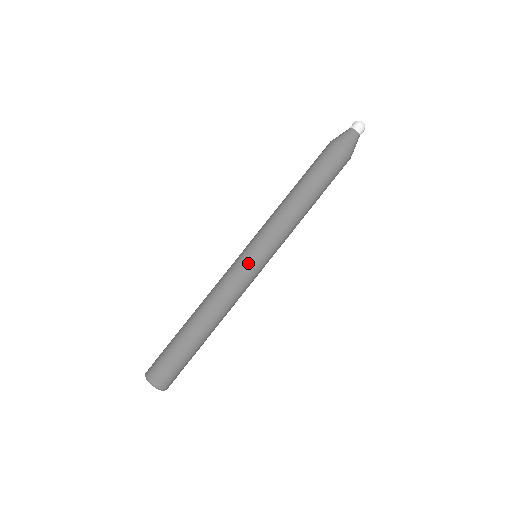
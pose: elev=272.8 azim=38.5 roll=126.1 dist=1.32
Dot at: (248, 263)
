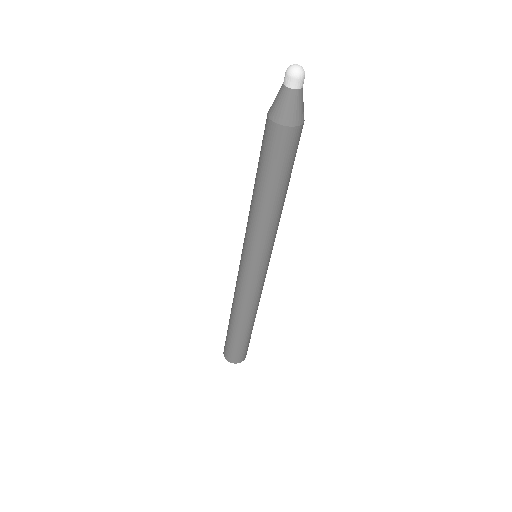
Dot at: (256, 275)
